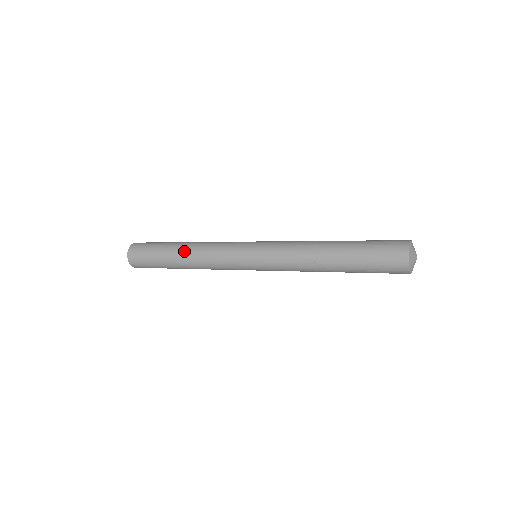
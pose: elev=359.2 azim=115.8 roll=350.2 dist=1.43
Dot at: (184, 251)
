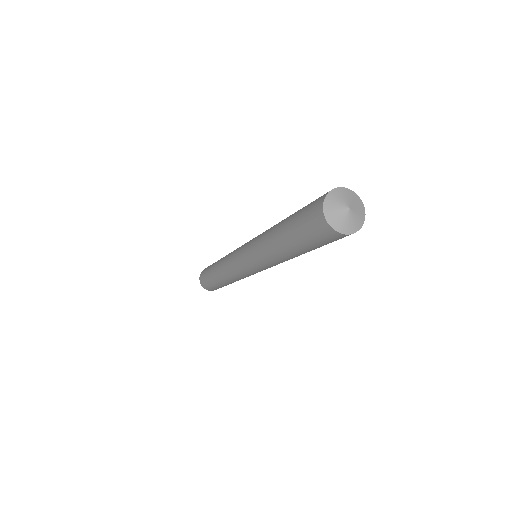
Dot at: (221, 258)
